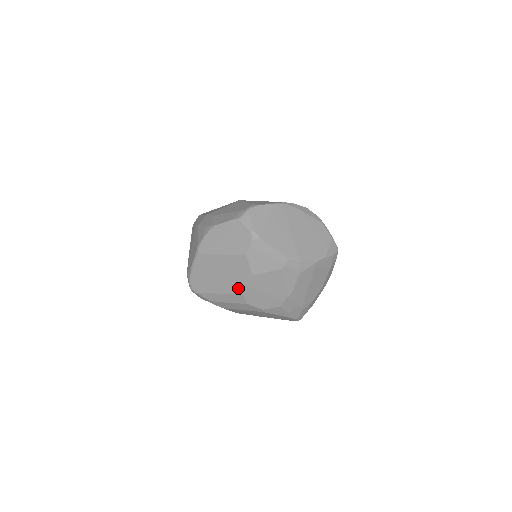
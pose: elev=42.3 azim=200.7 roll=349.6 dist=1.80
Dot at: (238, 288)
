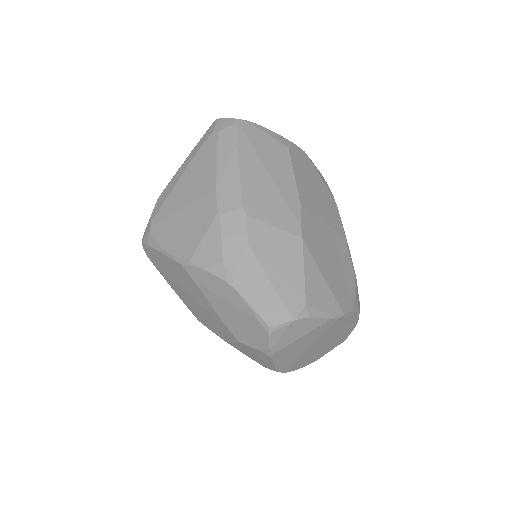
Dot at: (199, 317)
